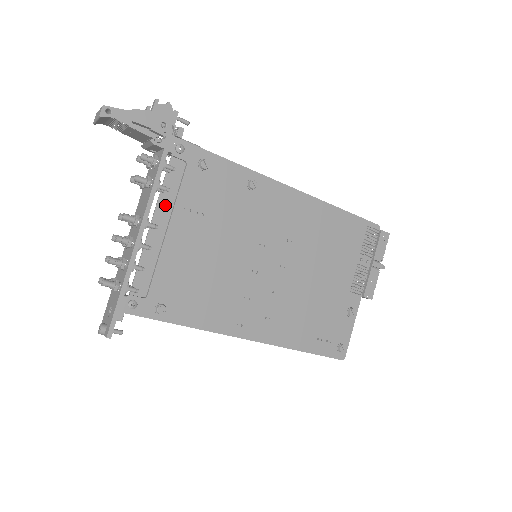
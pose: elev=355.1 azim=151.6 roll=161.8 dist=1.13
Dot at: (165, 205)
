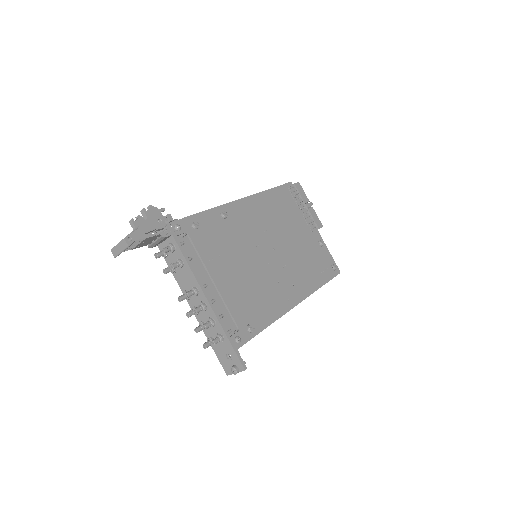
Dot at: occluded
